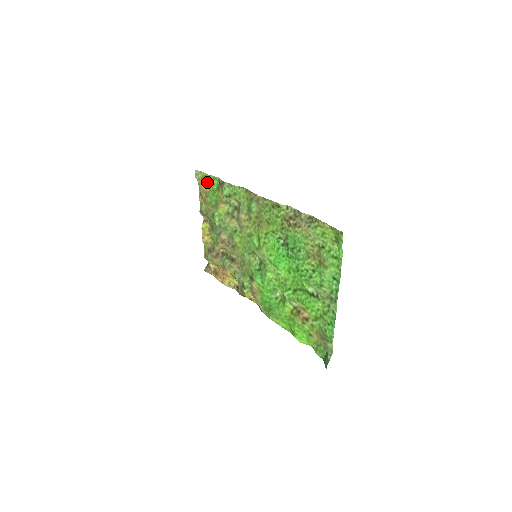
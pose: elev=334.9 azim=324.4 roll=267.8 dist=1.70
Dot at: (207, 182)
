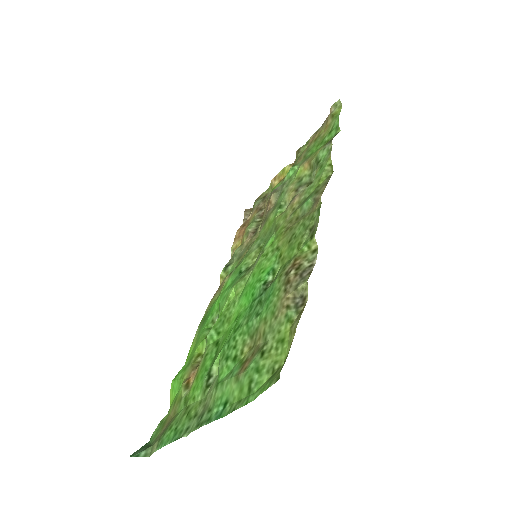
Dot at: (330, 124)
